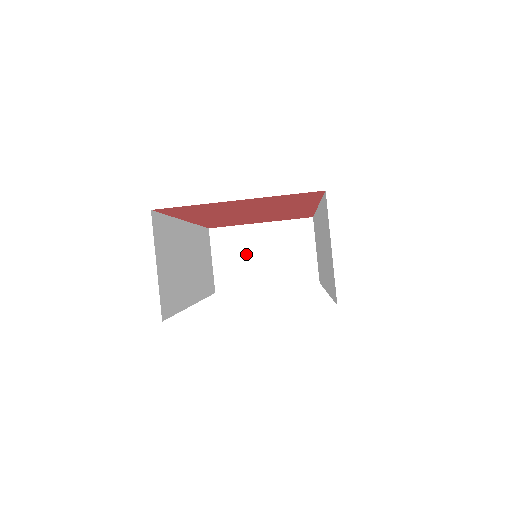
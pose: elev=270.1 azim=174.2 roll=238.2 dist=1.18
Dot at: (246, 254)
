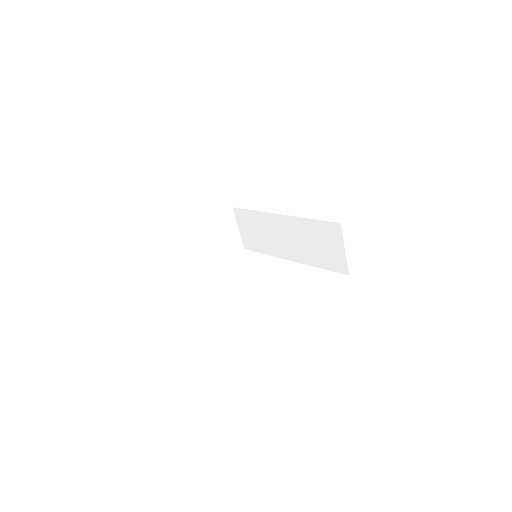
Dot at: (200, 248)
